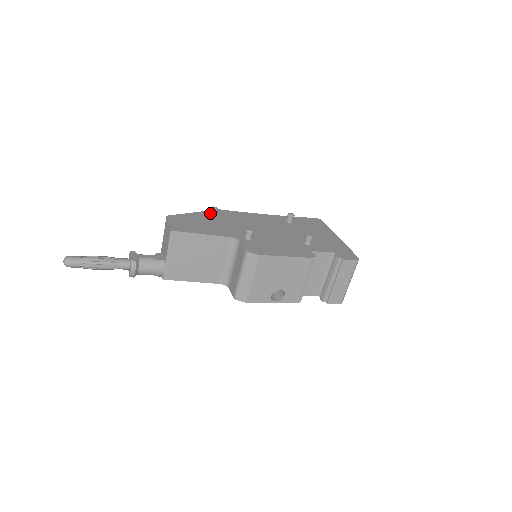
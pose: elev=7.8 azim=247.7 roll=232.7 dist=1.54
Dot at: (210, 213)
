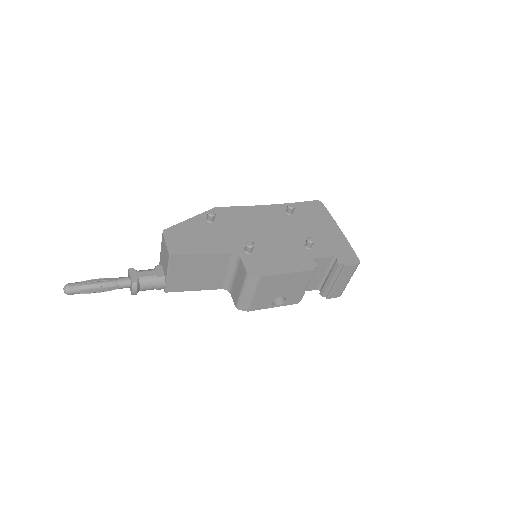
Dot at: (207, 218)
